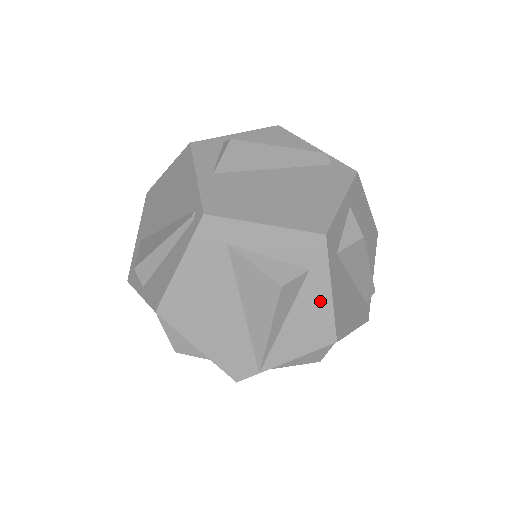
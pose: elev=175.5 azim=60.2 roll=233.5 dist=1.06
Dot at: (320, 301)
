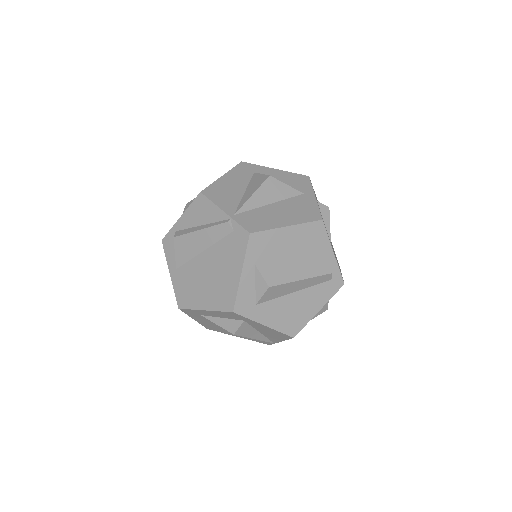
Dot at: (265, 328)
